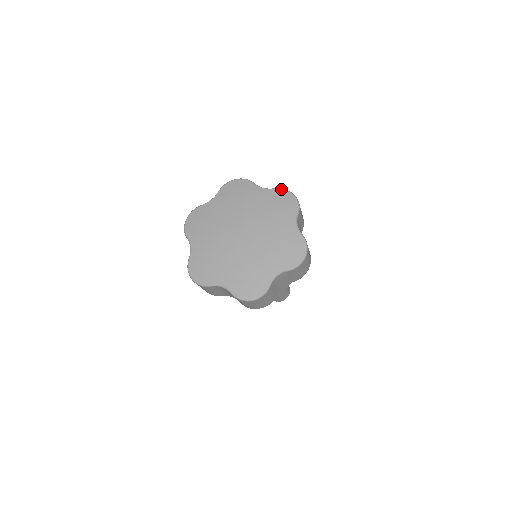
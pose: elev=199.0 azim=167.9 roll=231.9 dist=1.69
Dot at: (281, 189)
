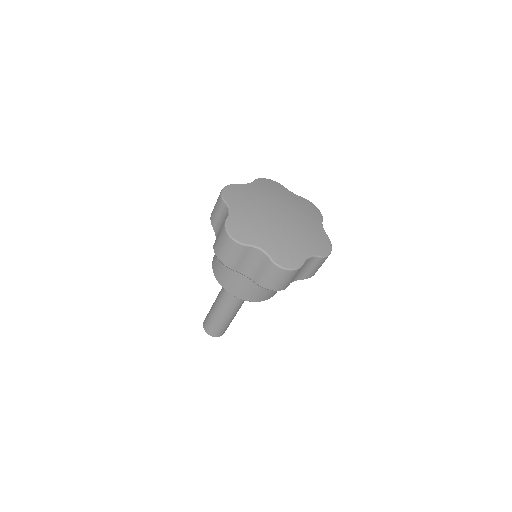
Dot at: (307, 200)
